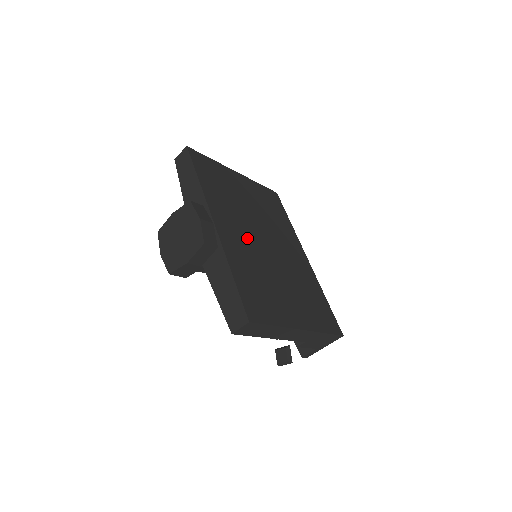
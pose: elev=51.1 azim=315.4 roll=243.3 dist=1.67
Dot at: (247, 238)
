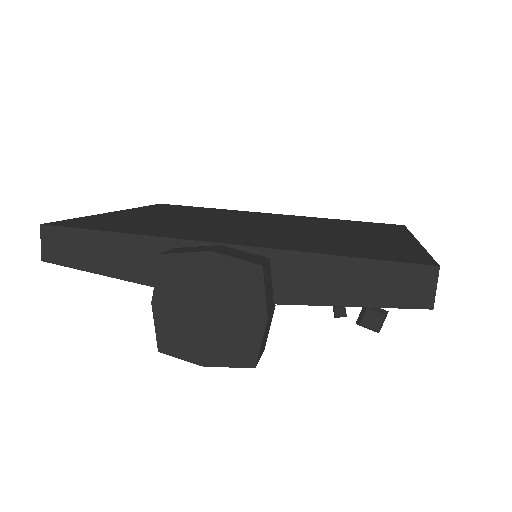
Dot at: (250, 232)
